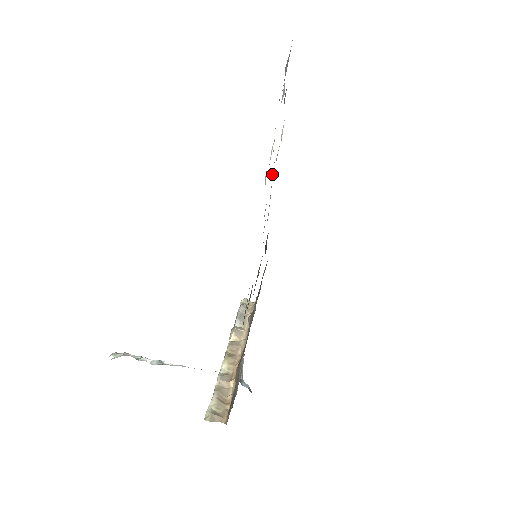
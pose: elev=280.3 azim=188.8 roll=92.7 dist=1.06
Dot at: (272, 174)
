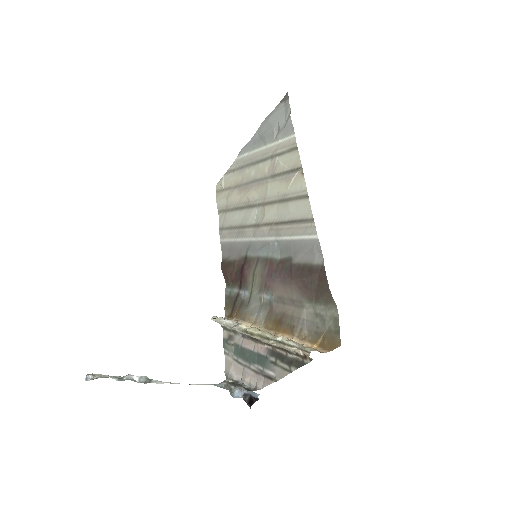
Dot at: (251, 198)
